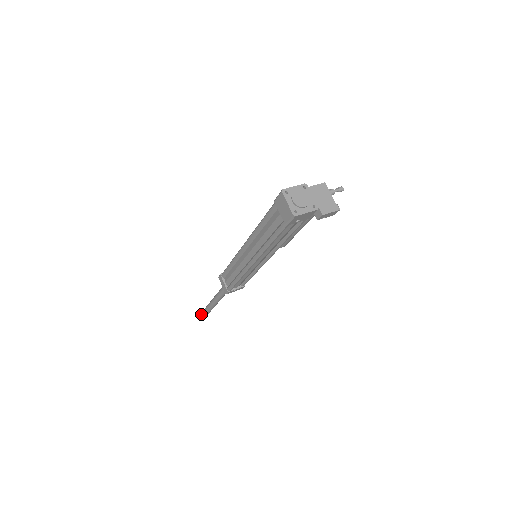
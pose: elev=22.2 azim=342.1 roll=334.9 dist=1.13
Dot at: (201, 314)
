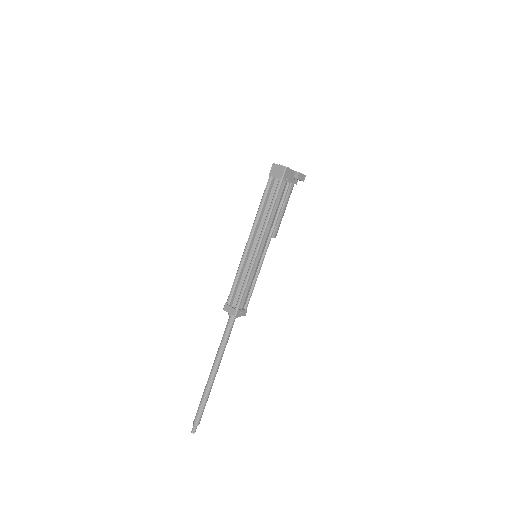
Dot at: (197, 411)
